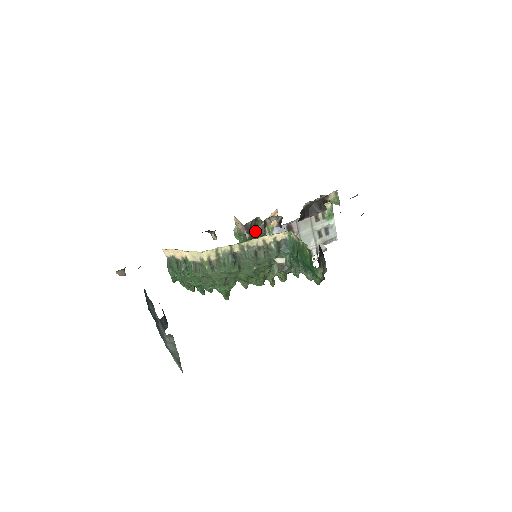
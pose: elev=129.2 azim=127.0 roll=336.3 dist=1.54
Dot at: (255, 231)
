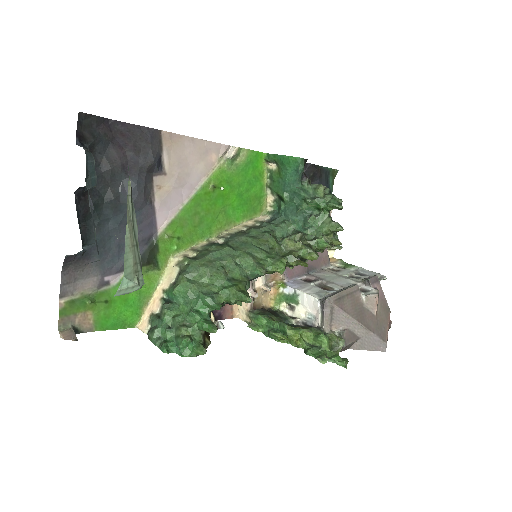
Dot at: (276, 315)
